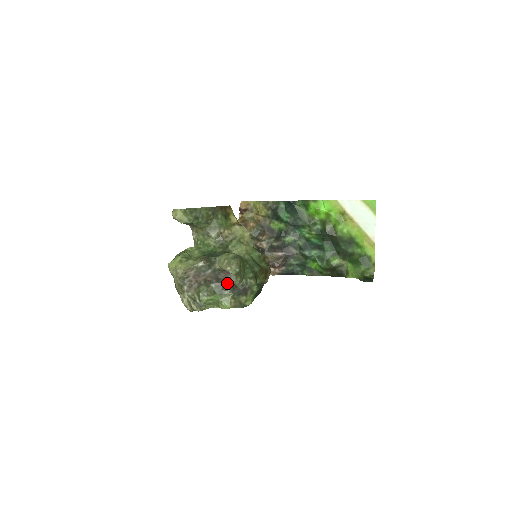
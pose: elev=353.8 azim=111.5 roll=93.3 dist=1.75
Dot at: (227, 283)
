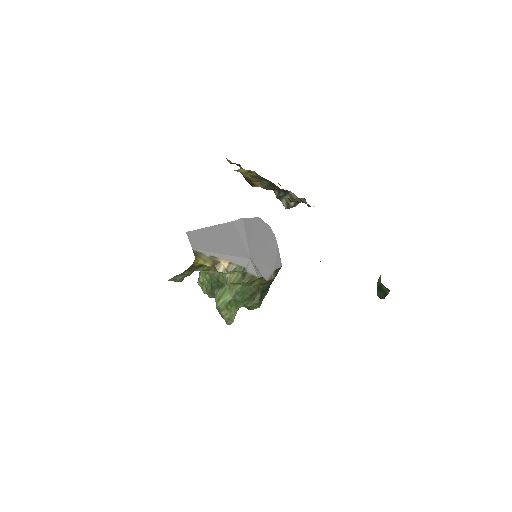
Dot at: occluded
